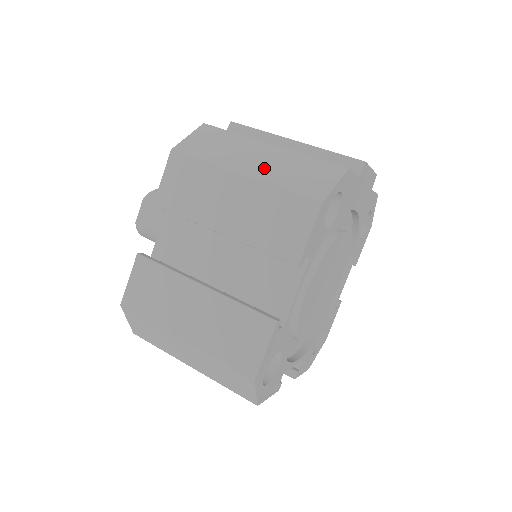
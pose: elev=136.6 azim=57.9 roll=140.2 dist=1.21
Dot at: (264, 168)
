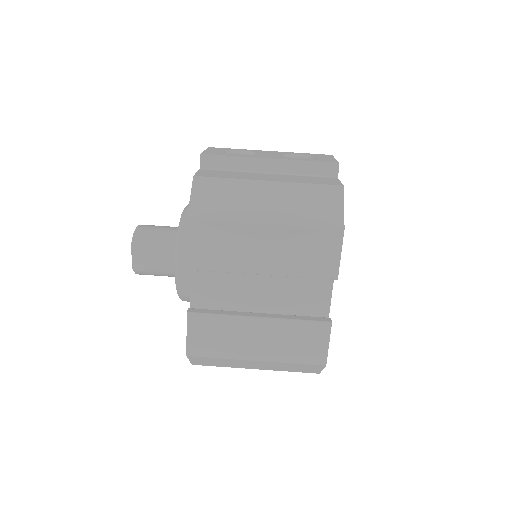
Dot at: (280, 210)
